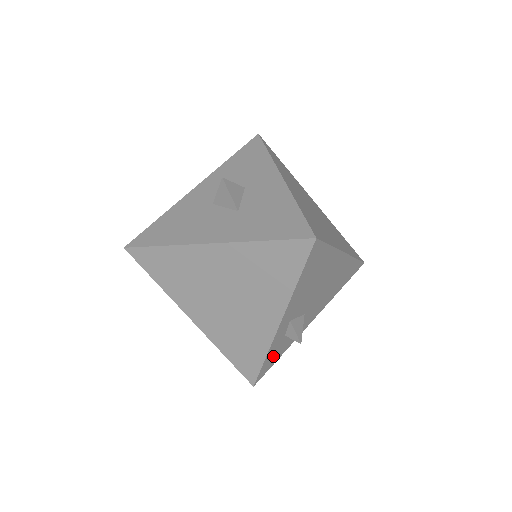
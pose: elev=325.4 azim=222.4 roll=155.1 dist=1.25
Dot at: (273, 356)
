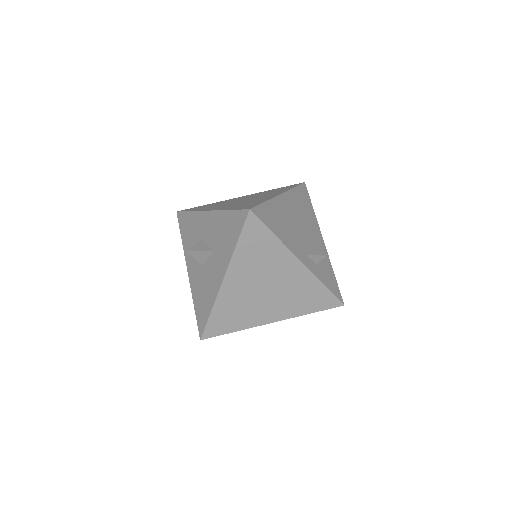
Dot at: (329, 280)
